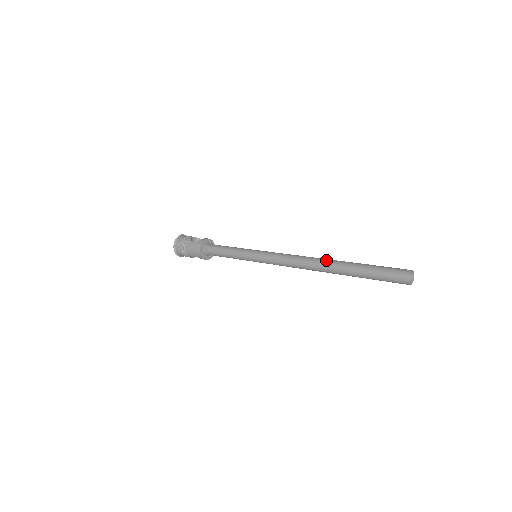
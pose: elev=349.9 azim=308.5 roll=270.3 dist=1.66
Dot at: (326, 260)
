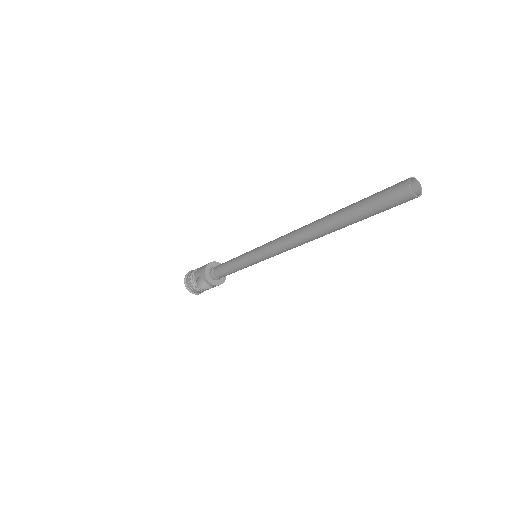
Dot at: occluded
